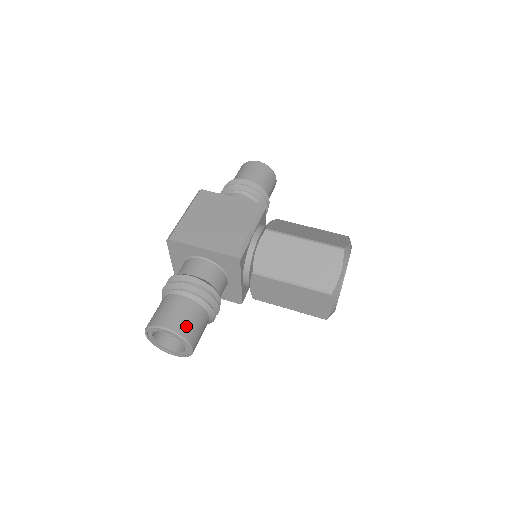
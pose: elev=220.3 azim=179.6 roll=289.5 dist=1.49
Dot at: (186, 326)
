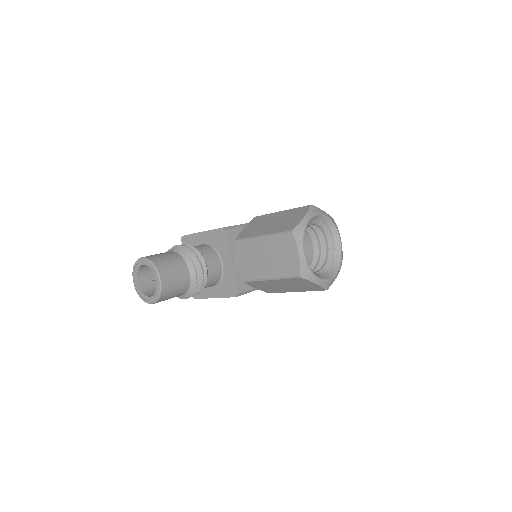
Dot at: (160, 259)
